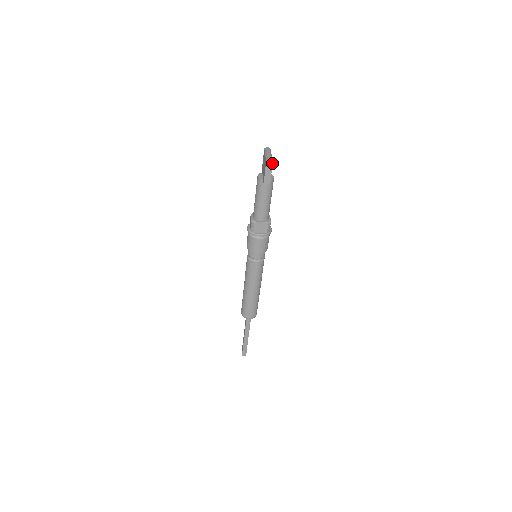
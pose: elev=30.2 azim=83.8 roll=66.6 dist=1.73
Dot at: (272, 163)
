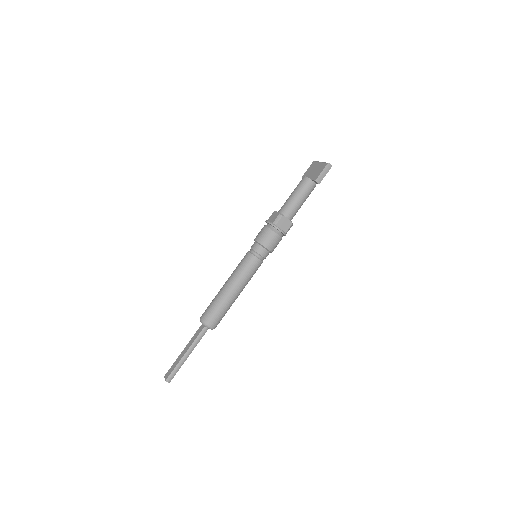
Dot at: occluded
